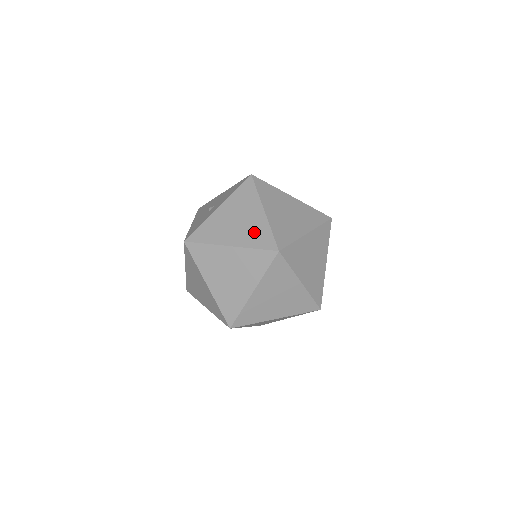
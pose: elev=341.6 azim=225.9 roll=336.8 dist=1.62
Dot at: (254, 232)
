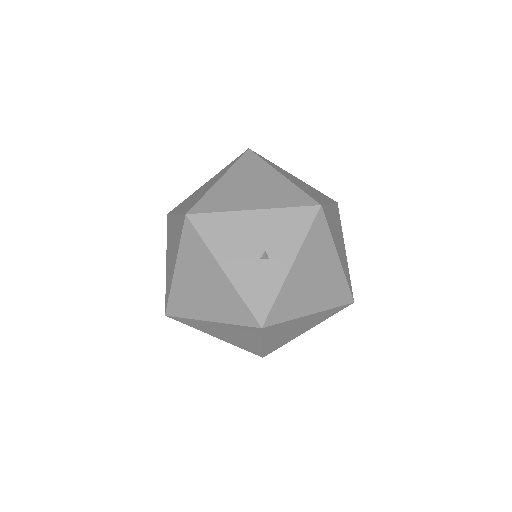
Dot at: (333, 289)
